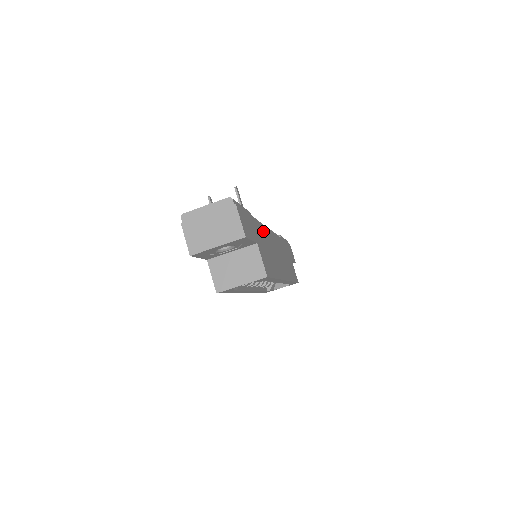
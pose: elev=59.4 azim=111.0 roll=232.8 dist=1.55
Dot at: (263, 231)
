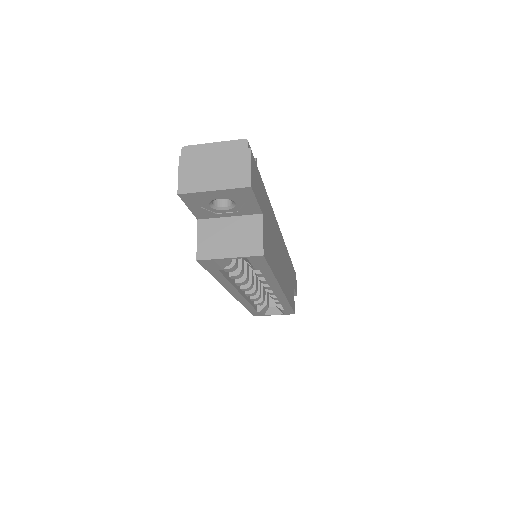
Dot at: (273, 218)
